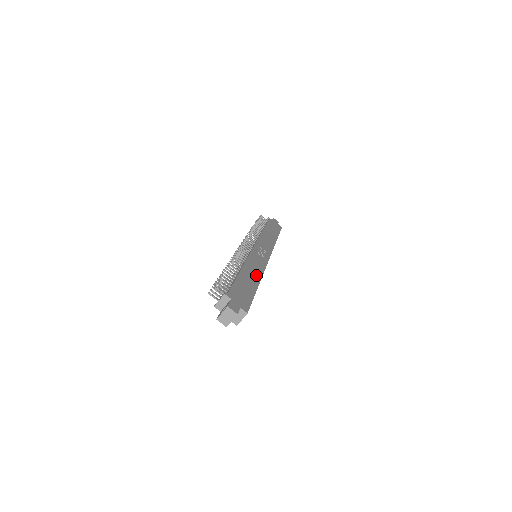
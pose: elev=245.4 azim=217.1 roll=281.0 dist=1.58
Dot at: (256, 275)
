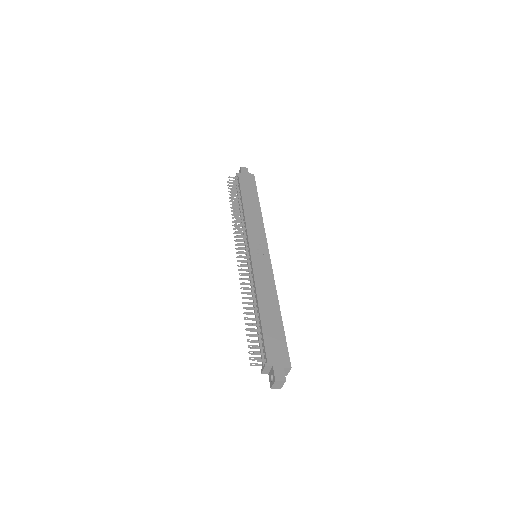
Dot at: (272, 299)
